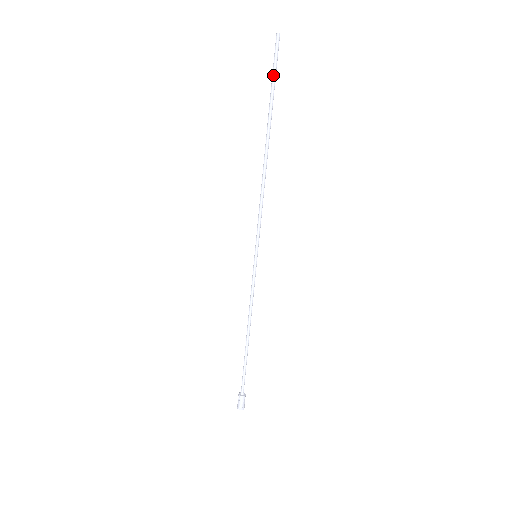
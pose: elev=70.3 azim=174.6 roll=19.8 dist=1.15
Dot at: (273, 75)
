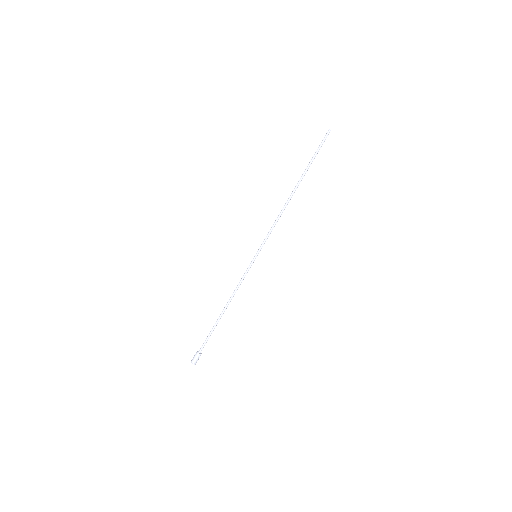
Dot at: (317, 150)
